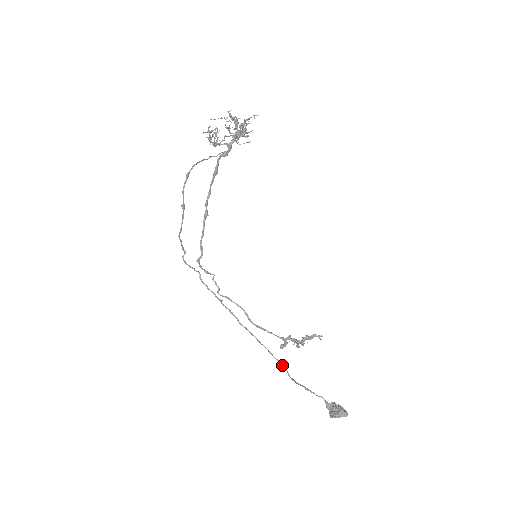
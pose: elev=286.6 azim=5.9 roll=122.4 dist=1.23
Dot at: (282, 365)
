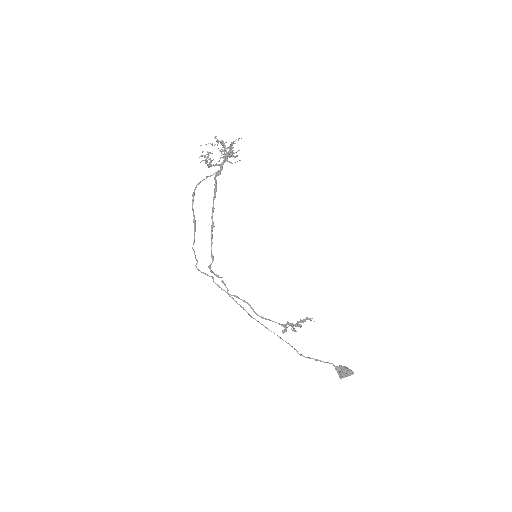
Dot at: (290, 345)
